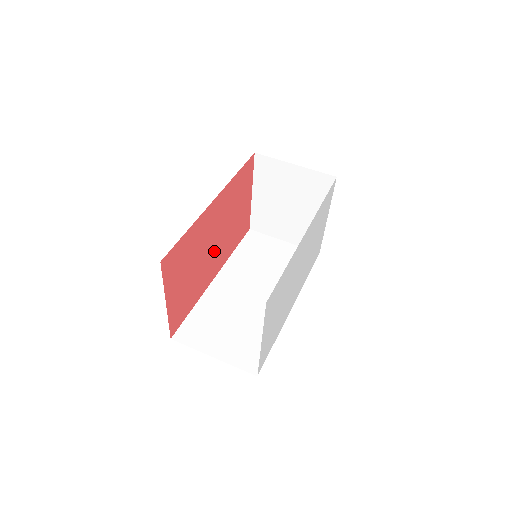
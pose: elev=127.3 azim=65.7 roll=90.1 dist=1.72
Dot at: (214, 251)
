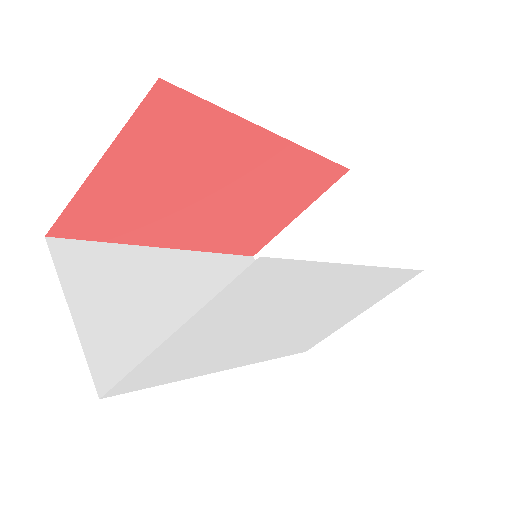
Dot at: (209, 210)
